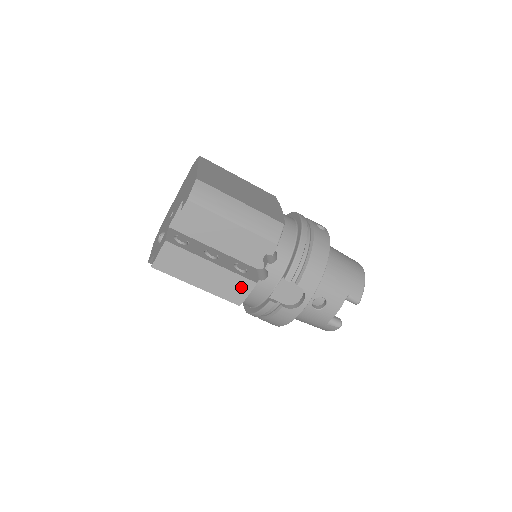
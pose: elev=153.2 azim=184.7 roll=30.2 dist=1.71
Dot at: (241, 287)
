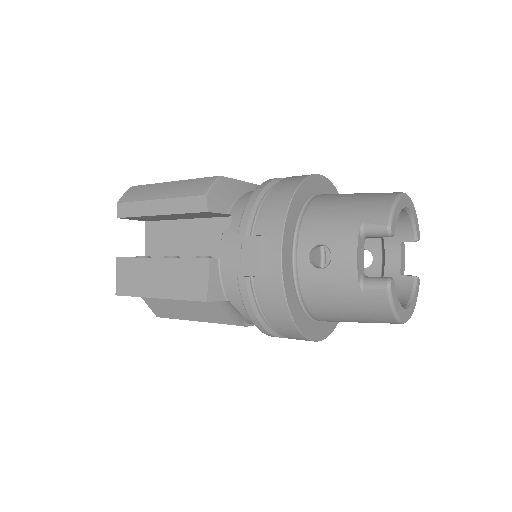
Dot at: (196, 273)
